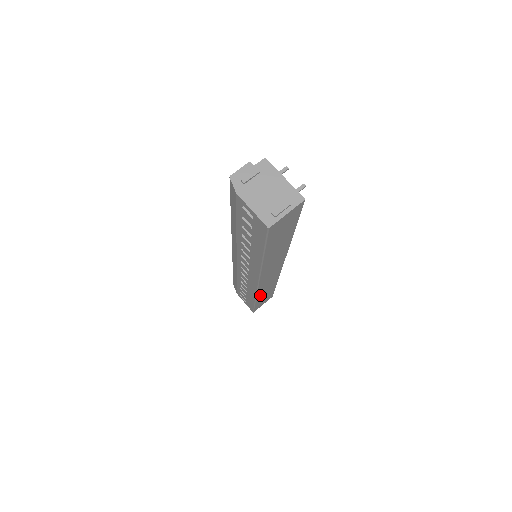
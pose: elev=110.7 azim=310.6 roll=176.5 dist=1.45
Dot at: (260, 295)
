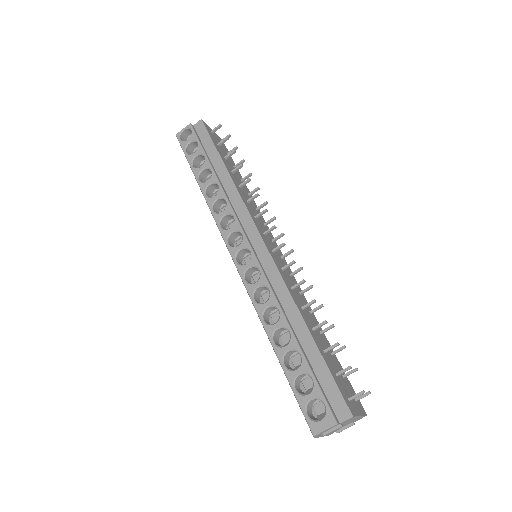
Dot at: occluded
